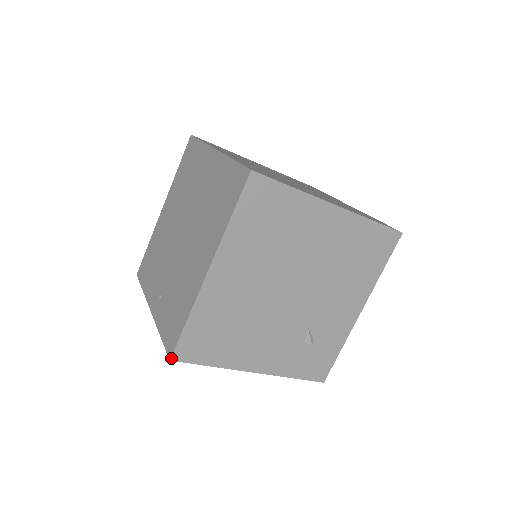
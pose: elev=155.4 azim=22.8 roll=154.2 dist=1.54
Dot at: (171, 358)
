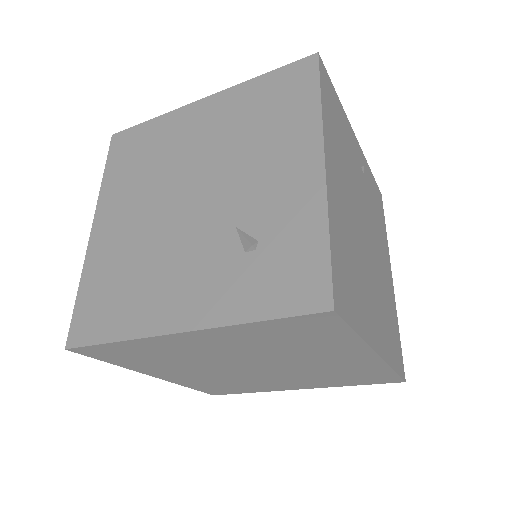
Dot at: (66, 346)
